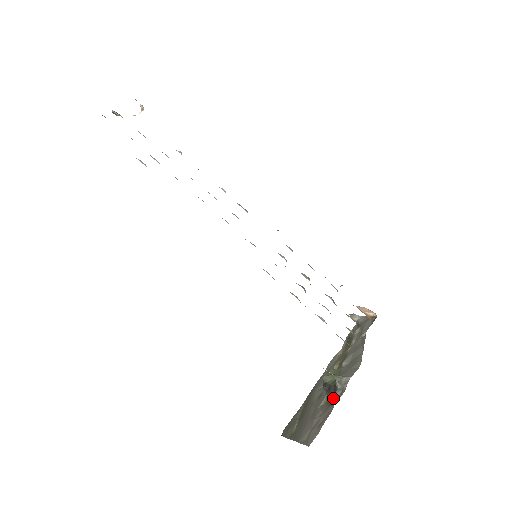
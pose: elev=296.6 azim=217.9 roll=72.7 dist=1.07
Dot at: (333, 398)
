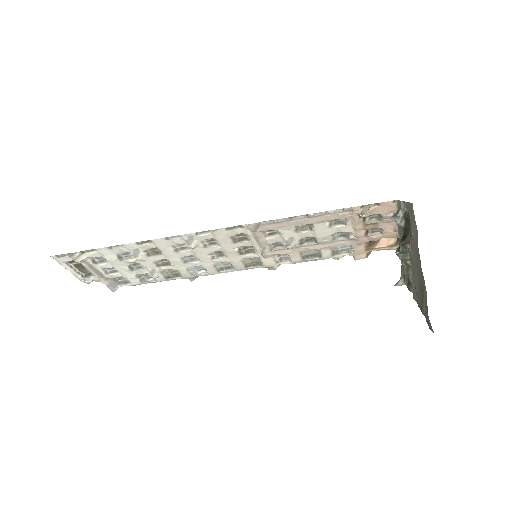
Dot at: (406, 218)
